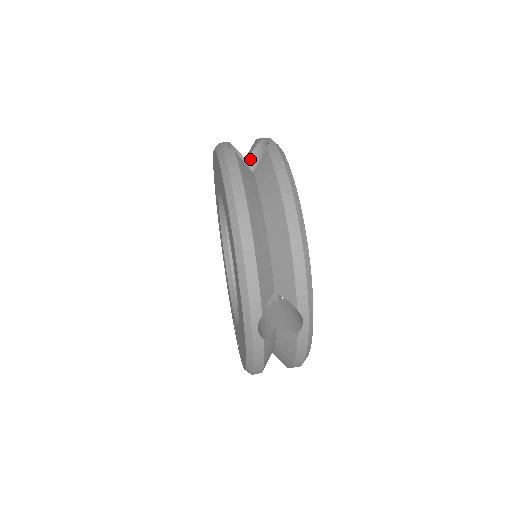
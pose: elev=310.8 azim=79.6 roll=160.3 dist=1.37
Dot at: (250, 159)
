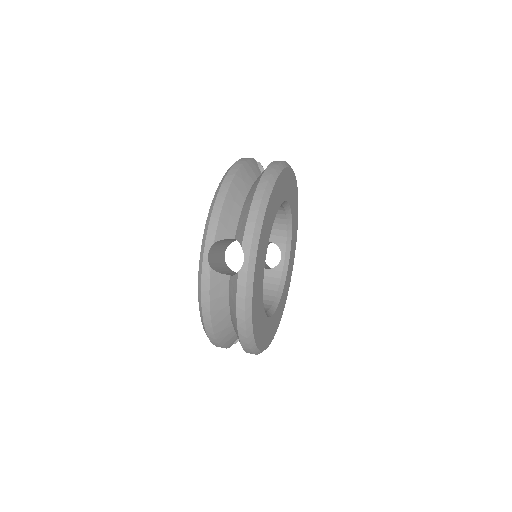
Dot at: occluded
